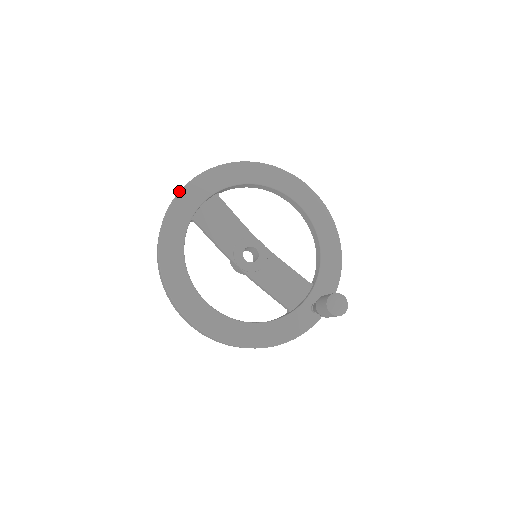
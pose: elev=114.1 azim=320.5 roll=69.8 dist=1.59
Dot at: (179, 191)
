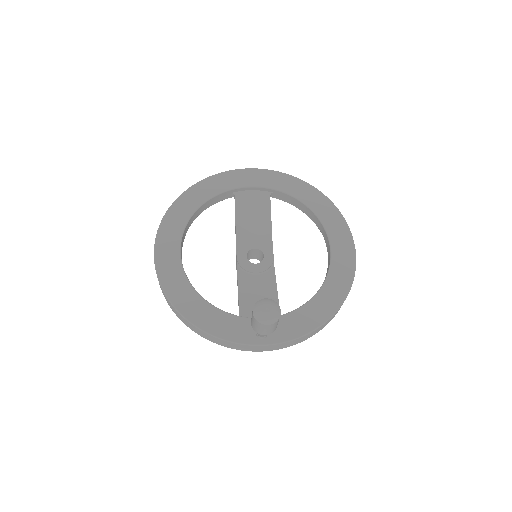
Dot at: occluded
